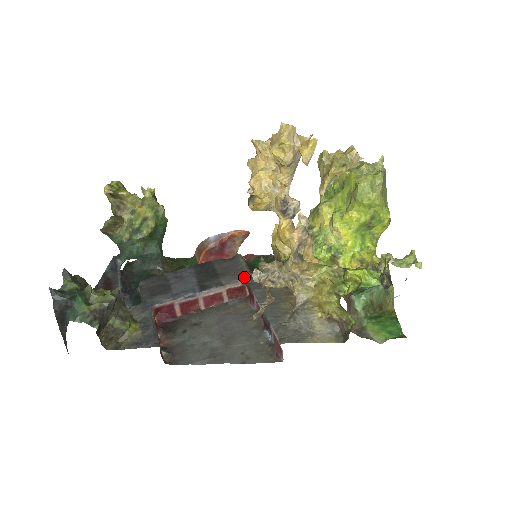
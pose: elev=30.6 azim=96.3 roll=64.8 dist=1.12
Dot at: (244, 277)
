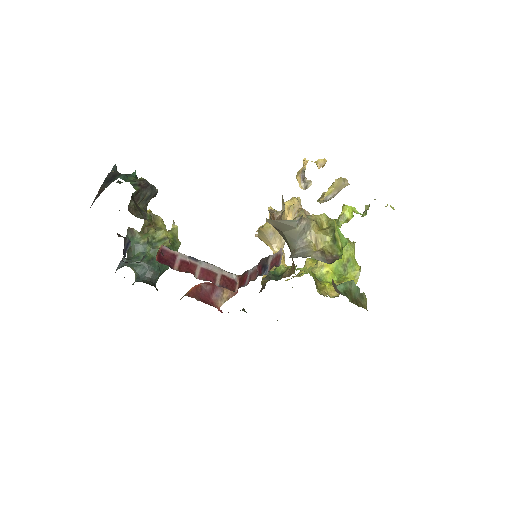
Dot at: (238, 276)
